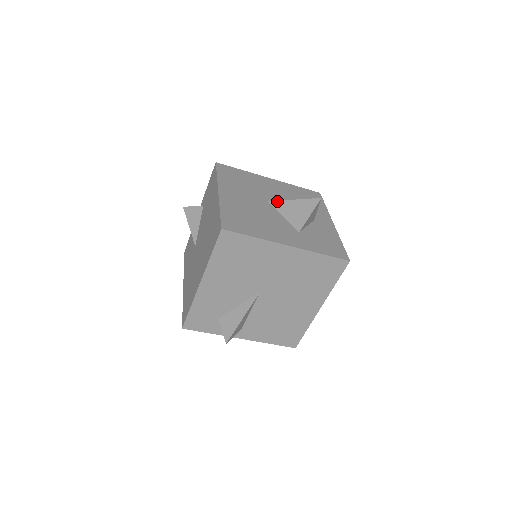
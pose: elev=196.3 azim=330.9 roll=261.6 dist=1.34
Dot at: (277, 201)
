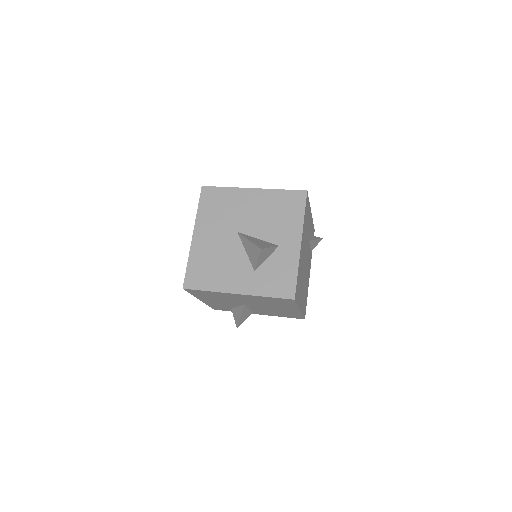
Dot at: (241, 235)
